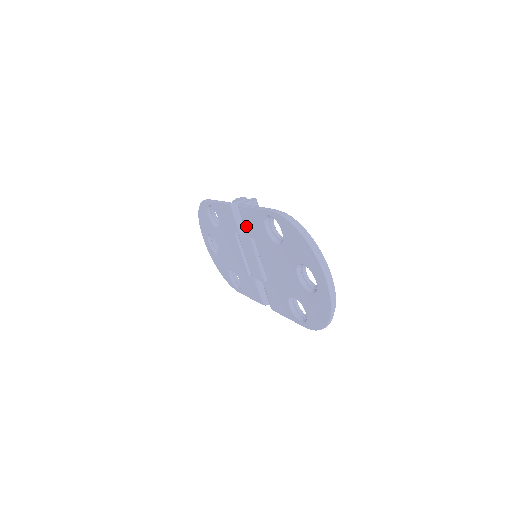
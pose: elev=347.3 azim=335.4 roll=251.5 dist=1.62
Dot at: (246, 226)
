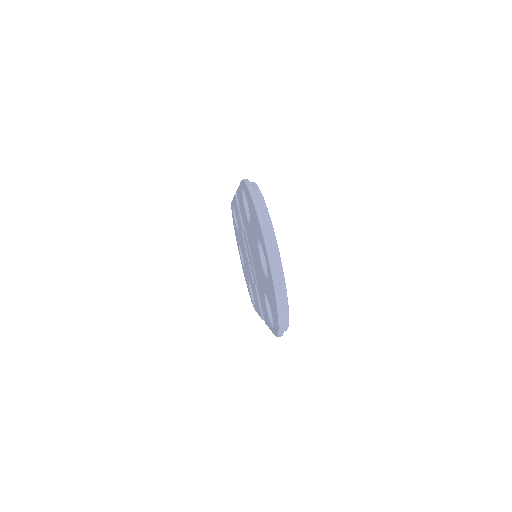
Dot at: (241, 215)
